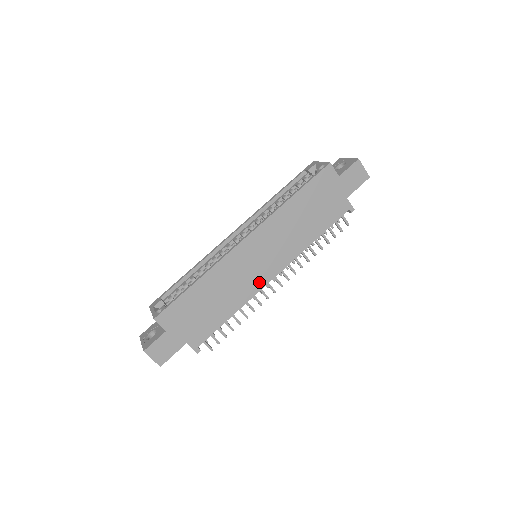
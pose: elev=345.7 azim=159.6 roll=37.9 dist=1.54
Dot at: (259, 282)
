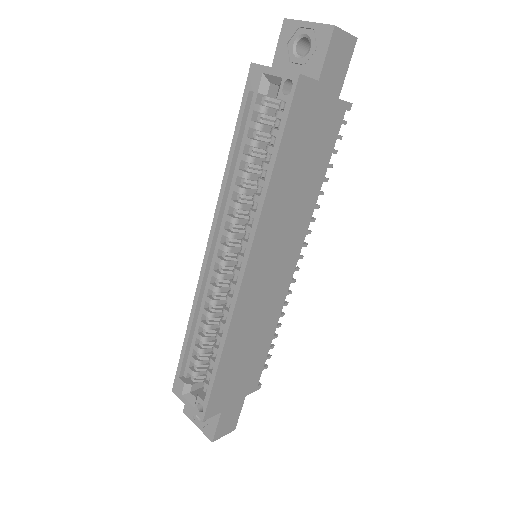
Dot at: (283, 286)
